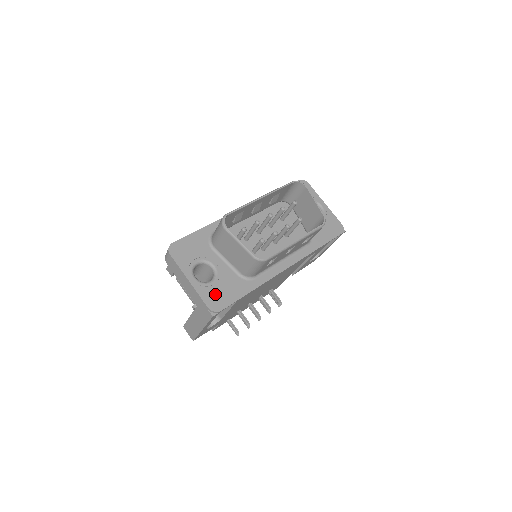
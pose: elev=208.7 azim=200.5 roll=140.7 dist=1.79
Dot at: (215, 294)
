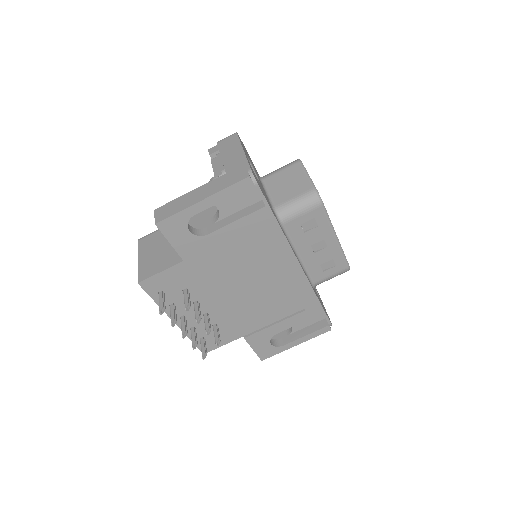
Dot at: (256, 178)
